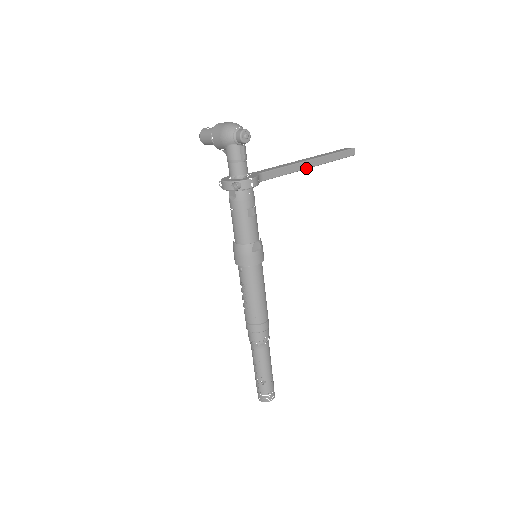
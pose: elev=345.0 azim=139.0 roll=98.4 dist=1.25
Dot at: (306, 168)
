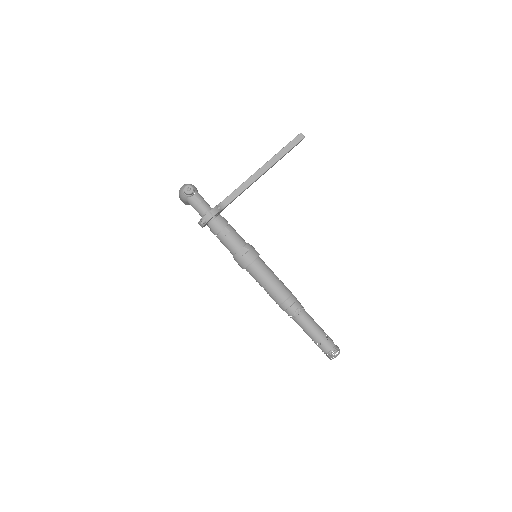
Dot at: (260, 175)
